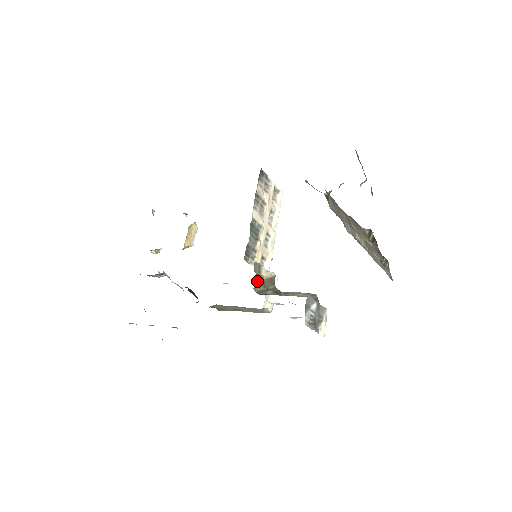
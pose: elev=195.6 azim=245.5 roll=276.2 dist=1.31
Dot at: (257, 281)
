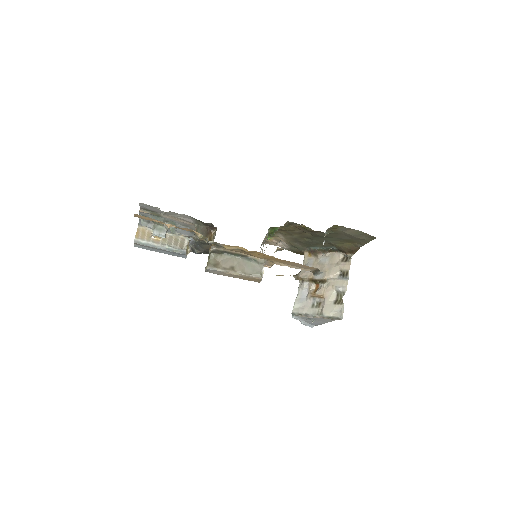
Dot at: occluded
